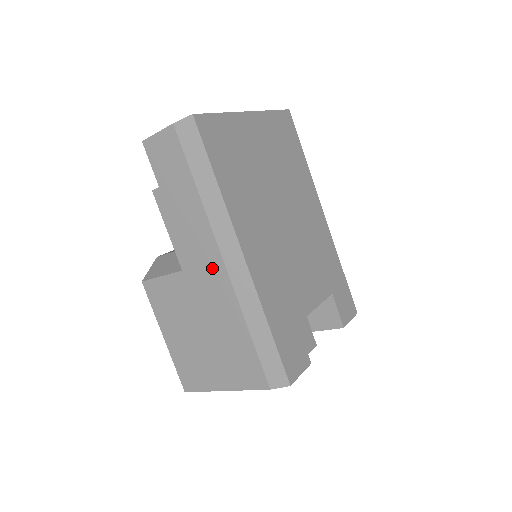
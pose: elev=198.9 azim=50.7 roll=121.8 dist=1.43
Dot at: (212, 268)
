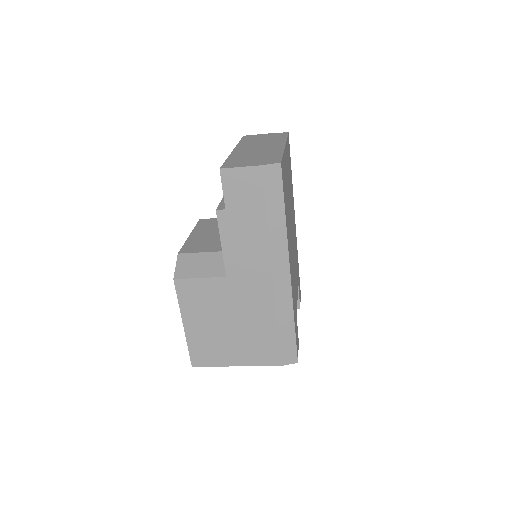
Dot at: (259, 279)
